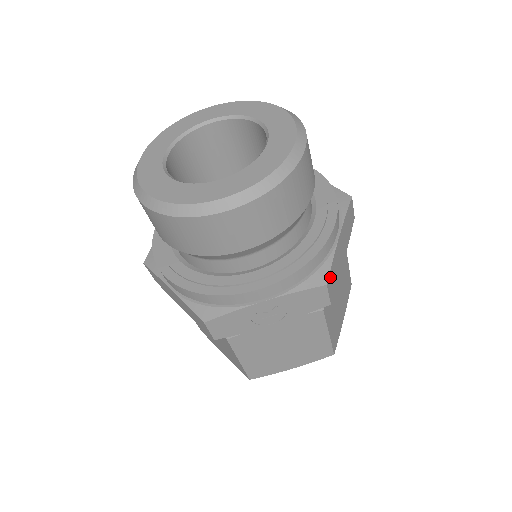
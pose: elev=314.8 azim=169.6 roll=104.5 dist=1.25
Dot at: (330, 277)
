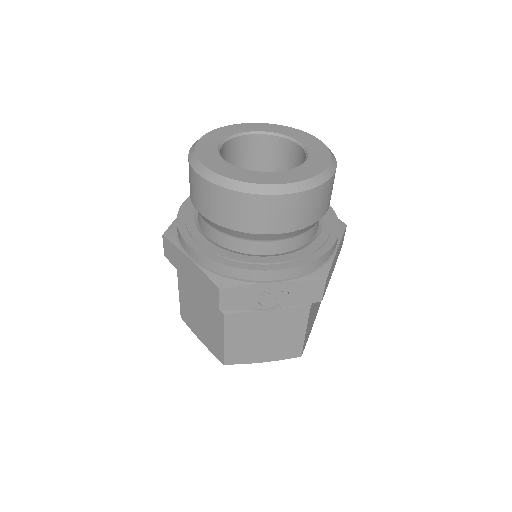
Dot at: (328, 277)
